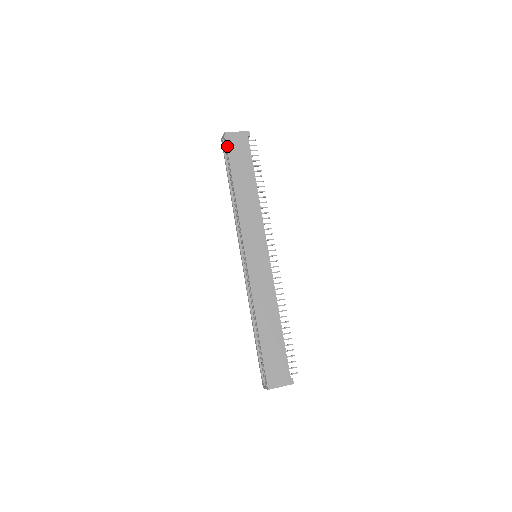
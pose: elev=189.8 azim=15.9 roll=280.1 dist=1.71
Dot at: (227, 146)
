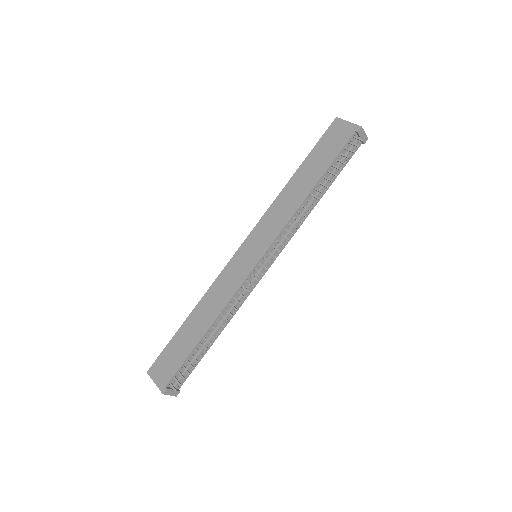
Dot at: (326, 132)
